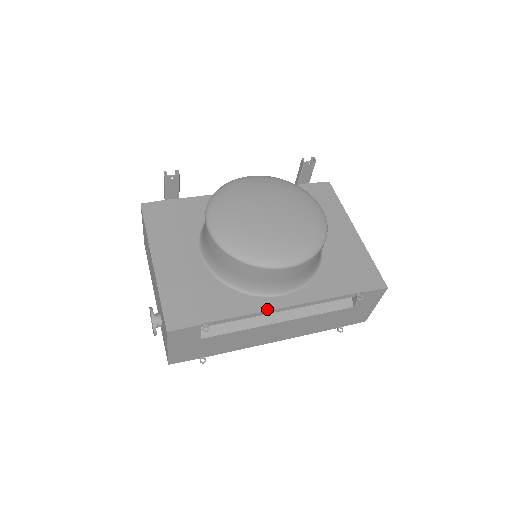
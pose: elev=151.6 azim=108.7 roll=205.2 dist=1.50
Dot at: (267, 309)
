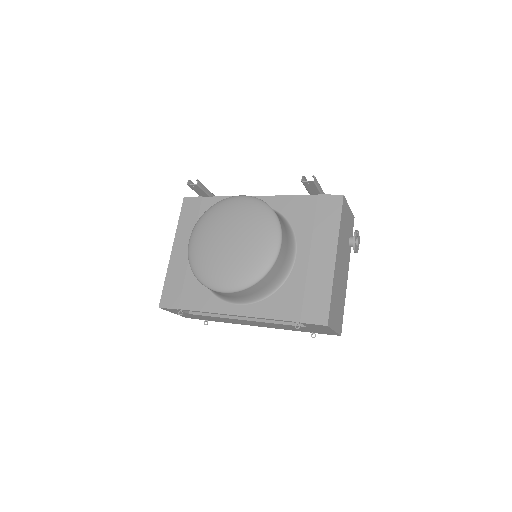
Dot at: (222, 312)
